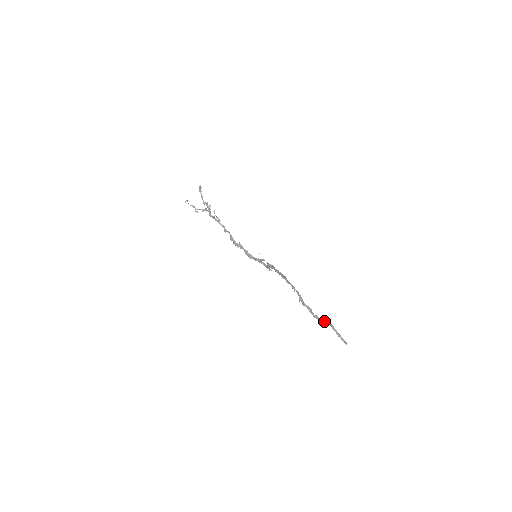
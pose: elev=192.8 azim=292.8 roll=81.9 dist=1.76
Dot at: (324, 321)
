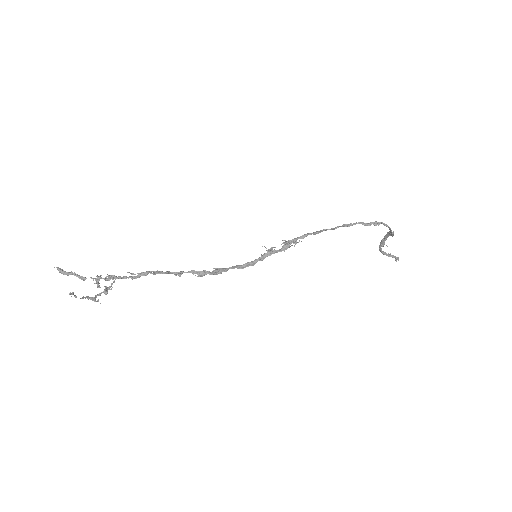
Dot at: (390, 235)
